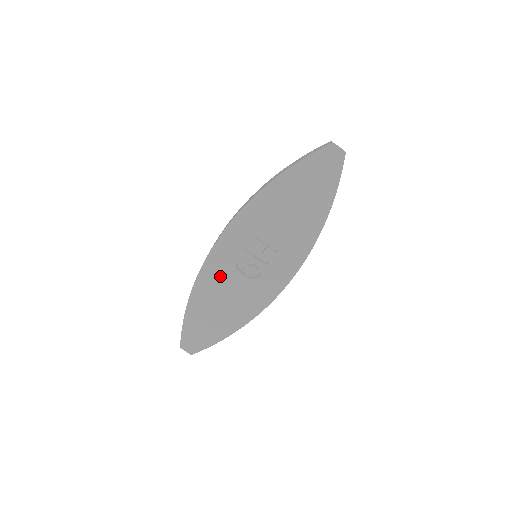
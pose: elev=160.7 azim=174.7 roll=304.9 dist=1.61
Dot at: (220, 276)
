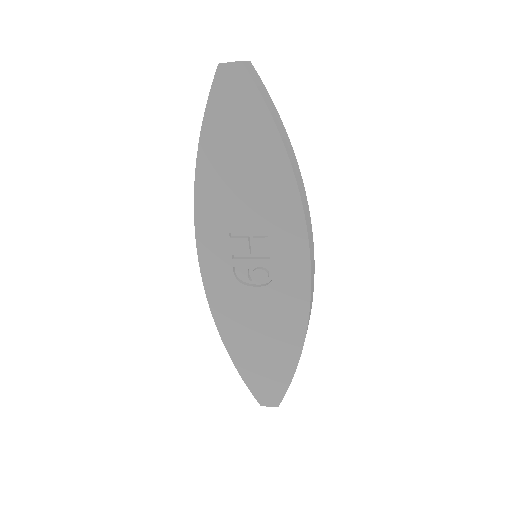
Dot at: (234, 305)
